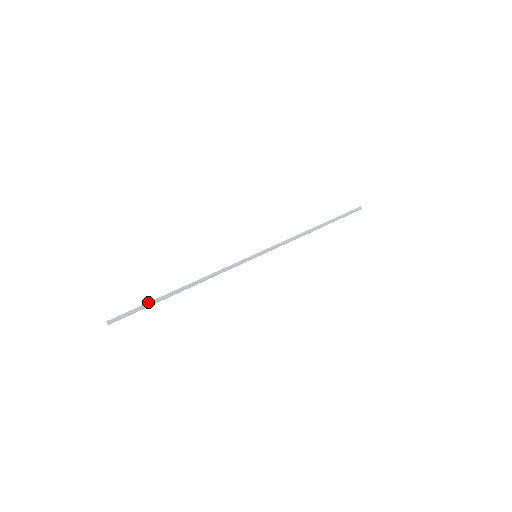
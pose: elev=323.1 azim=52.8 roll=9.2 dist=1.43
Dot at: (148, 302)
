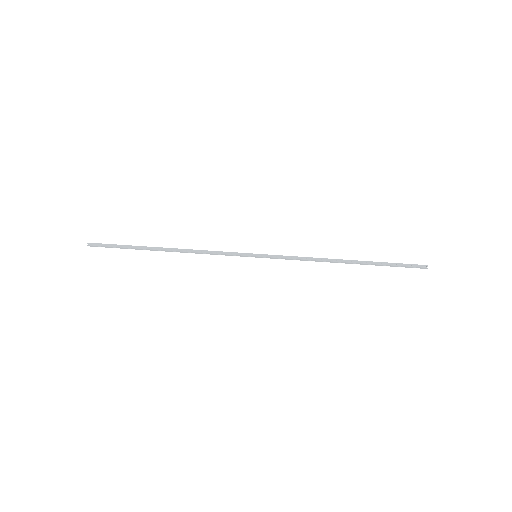
Dot at: (128, 245)
